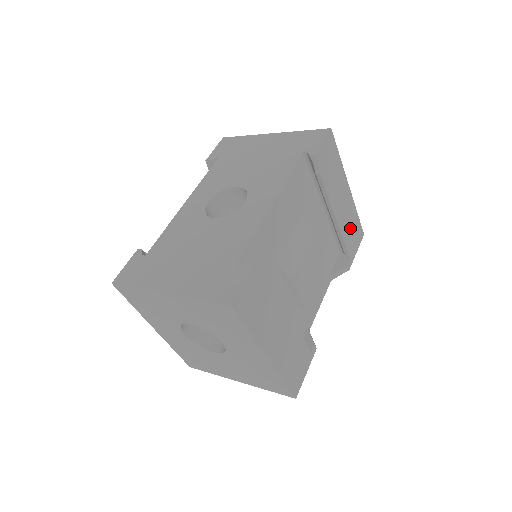
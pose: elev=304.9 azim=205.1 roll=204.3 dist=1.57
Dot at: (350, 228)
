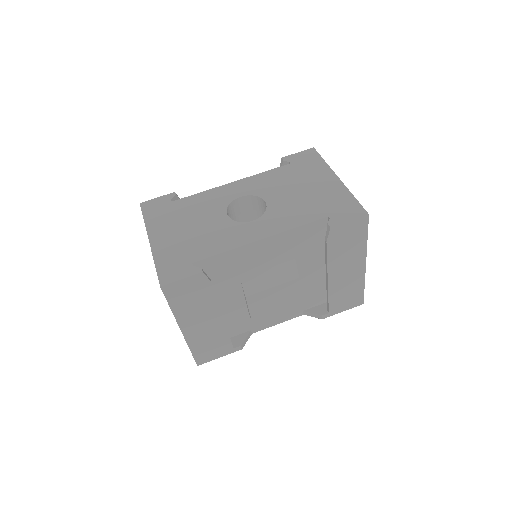
Dot at: (345, 292)
